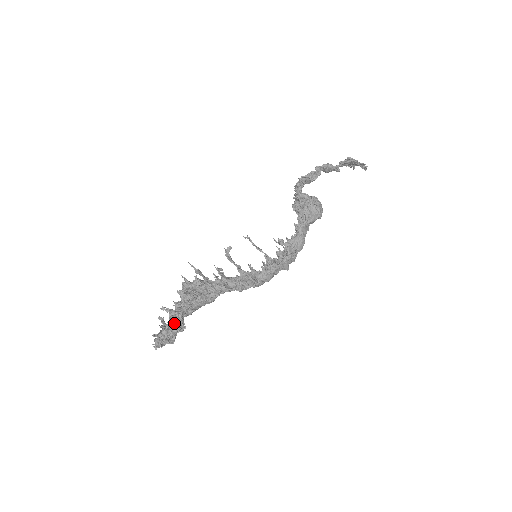
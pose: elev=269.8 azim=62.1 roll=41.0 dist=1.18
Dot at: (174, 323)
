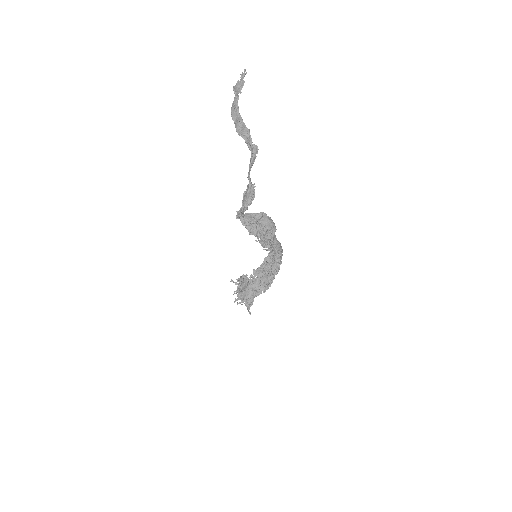
Dot at: occluded
